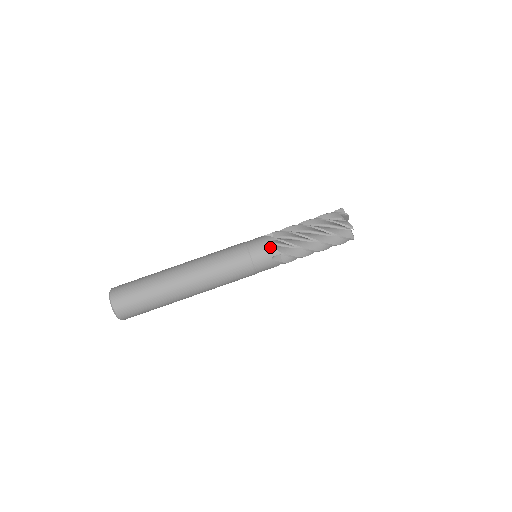
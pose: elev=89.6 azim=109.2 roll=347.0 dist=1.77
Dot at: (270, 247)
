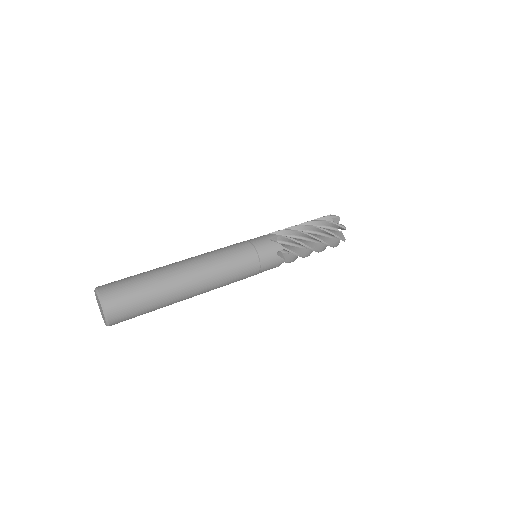
Dot at: (266, 235)
